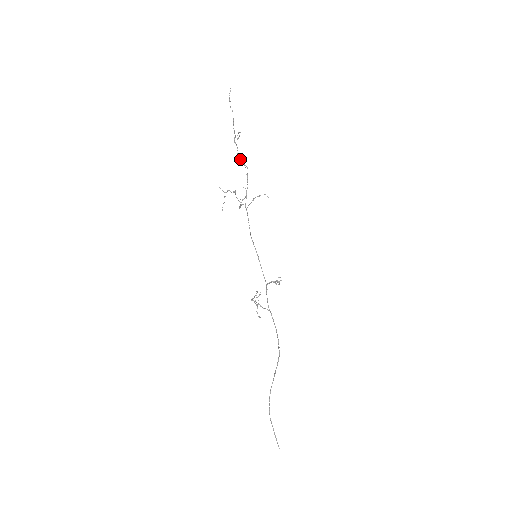
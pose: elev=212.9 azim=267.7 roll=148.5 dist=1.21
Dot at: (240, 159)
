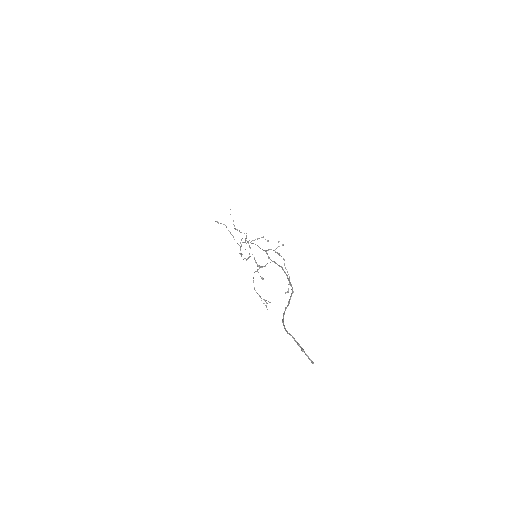
Dot at: occluded
